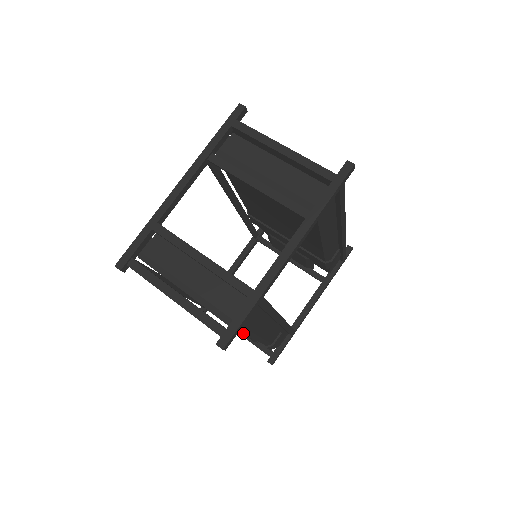
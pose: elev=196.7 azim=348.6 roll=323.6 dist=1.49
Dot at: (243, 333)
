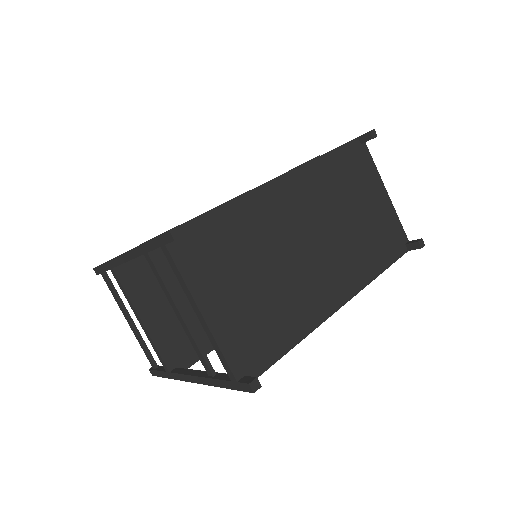
Dot at: occluded
